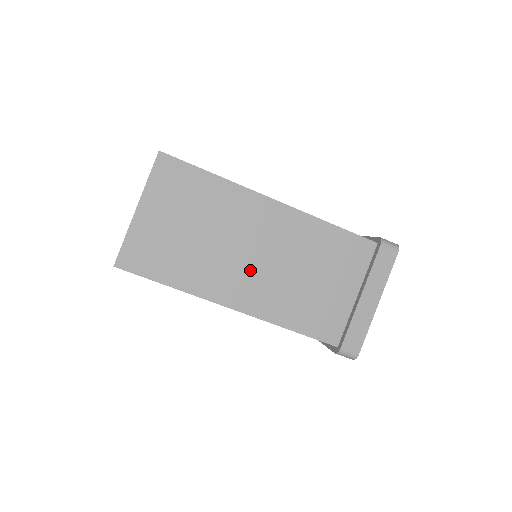
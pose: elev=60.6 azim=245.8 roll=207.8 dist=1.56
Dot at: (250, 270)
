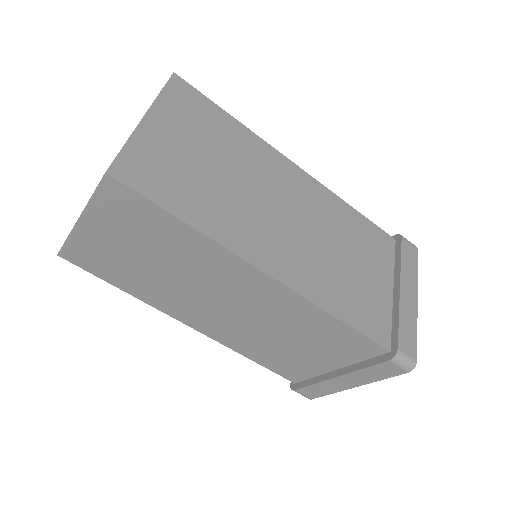
Dot at: (216, 312)
